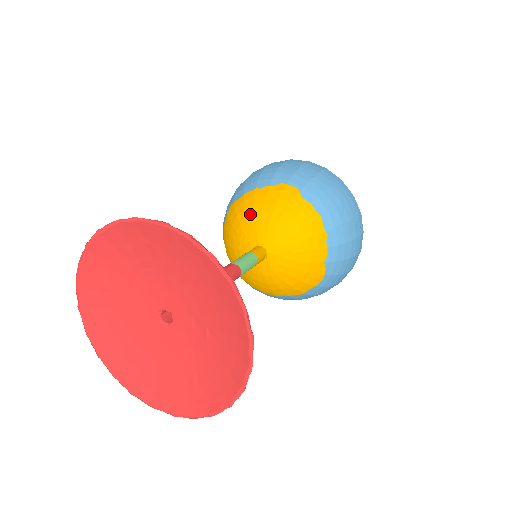
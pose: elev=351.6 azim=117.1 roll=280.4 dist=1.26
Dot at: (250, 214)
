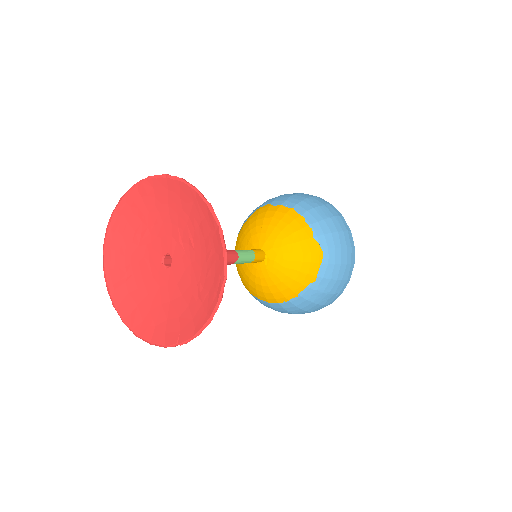
Dot at: (243, 238)
